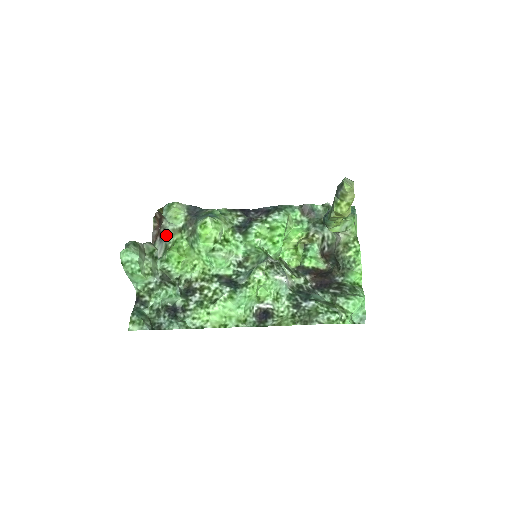
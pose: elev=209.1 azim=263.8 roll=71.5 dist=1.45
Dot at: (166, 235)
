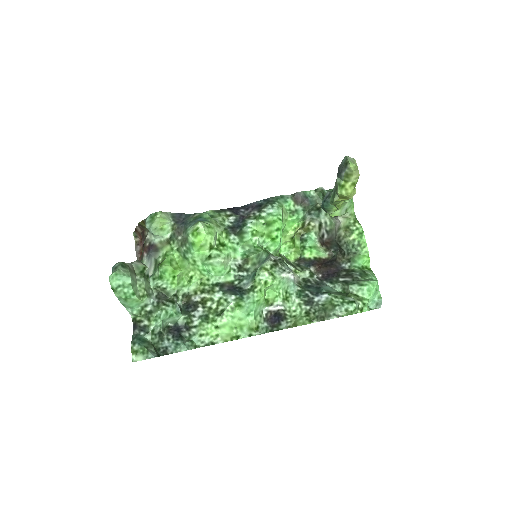
Dot at: (154, 249)
